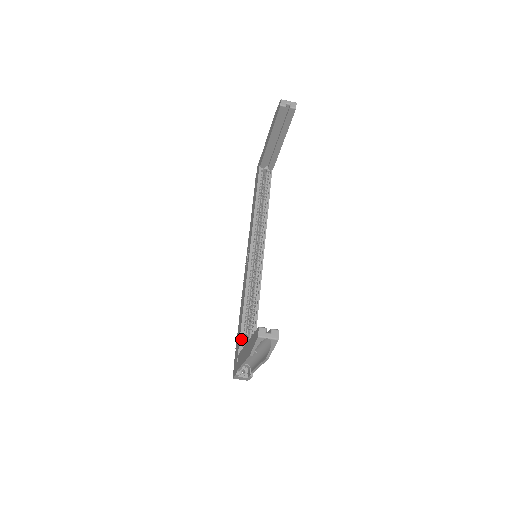
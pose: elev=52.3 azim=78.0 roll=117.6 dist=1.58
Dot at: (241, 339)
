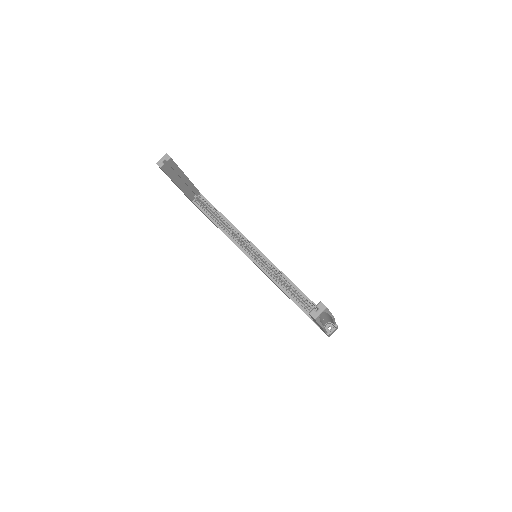
Dot at: (307, 313)
